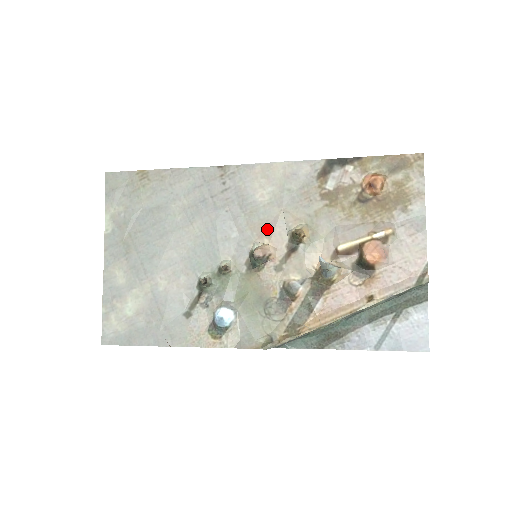
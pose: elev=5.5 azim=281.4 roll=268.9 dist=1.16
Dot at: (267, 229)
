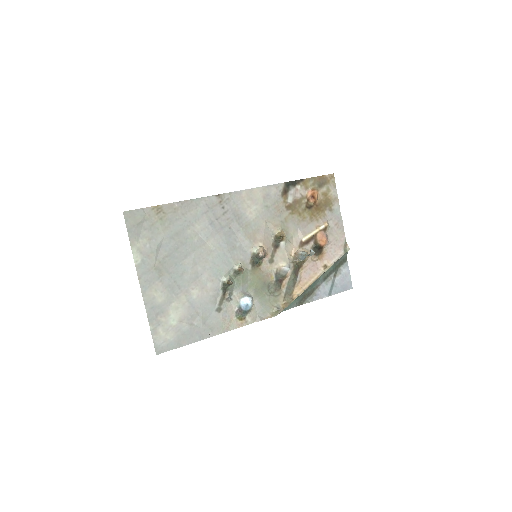
Dot at: (259, 236)
